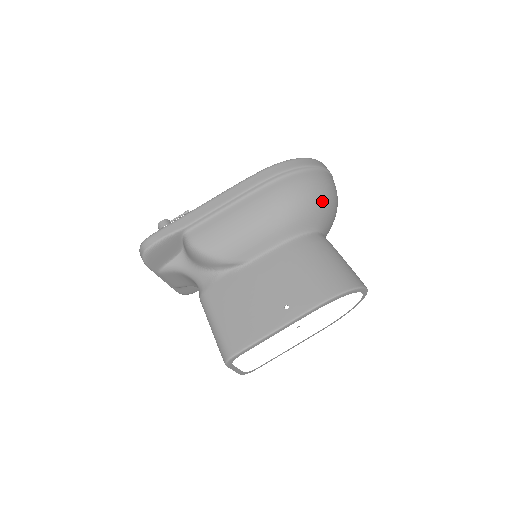
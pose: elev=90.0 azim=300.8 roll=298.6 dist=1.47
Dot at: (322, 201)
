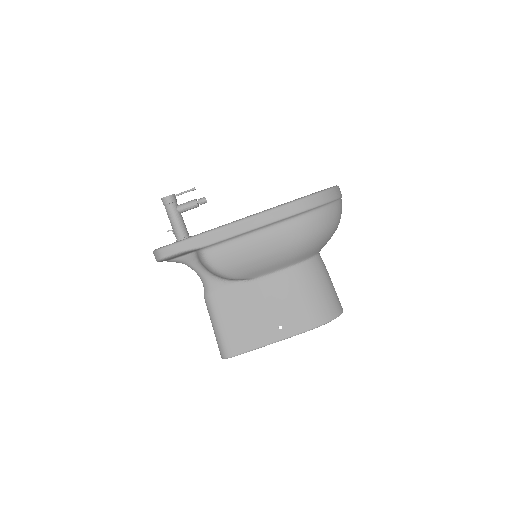
Dot at: (329, 234)
